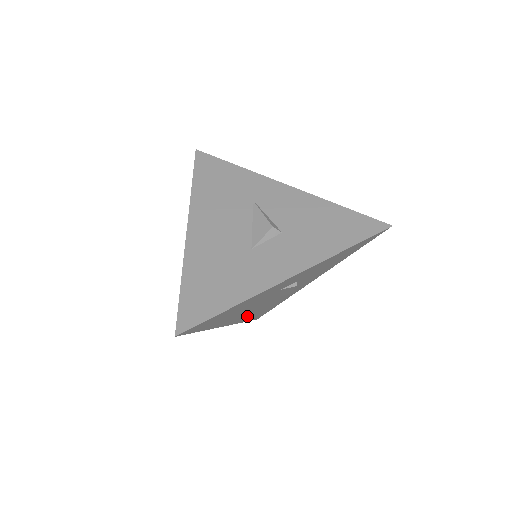
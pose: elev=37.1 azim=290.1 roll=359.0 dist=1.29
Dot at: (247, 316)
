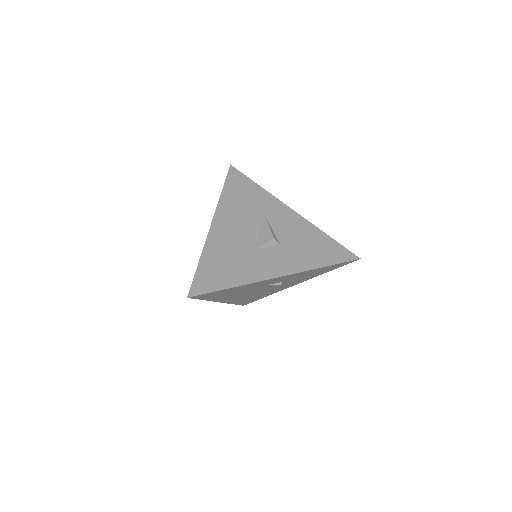
Dot at: (238, 299)
